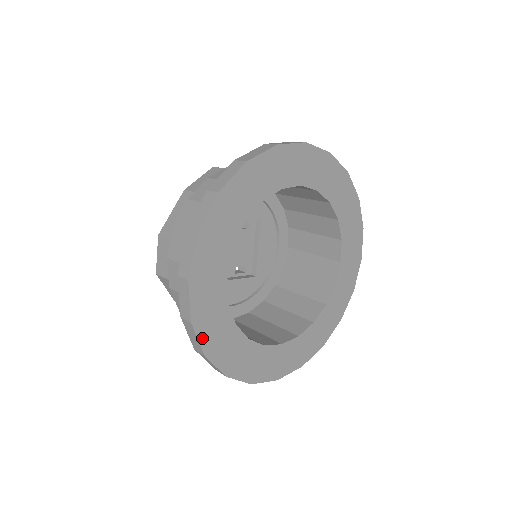
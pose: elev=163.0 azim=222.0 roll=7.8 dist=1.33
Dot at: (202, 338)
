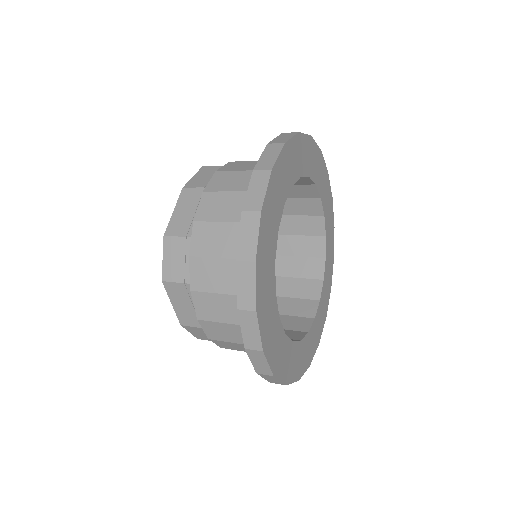
Dot at: (262, 330)
